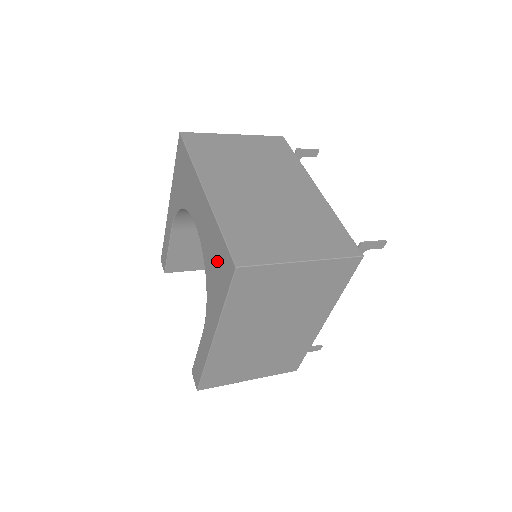
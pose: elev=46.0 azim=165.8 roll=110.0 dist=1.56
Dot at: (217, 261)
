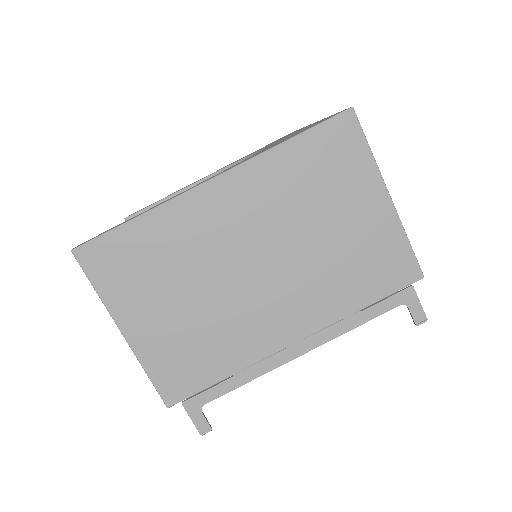
Dot at: (302, 130)
